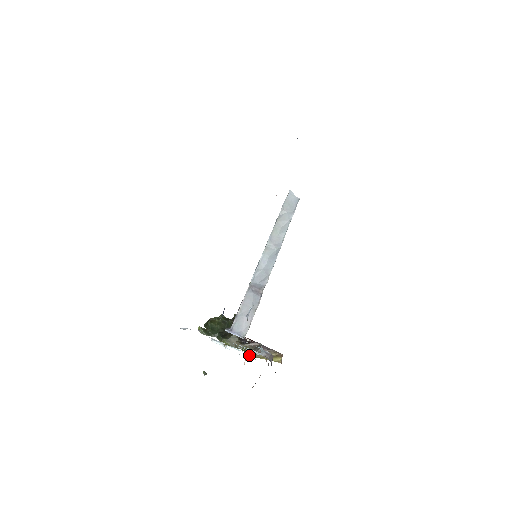
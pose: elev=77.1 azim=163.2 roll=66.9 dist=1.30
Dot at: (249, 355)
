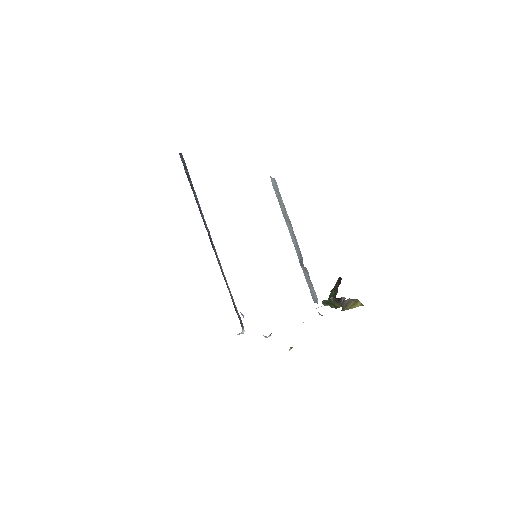
Dot at: (264, 336)
